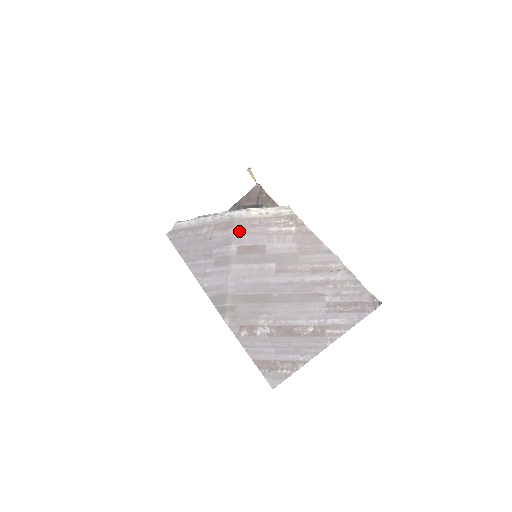
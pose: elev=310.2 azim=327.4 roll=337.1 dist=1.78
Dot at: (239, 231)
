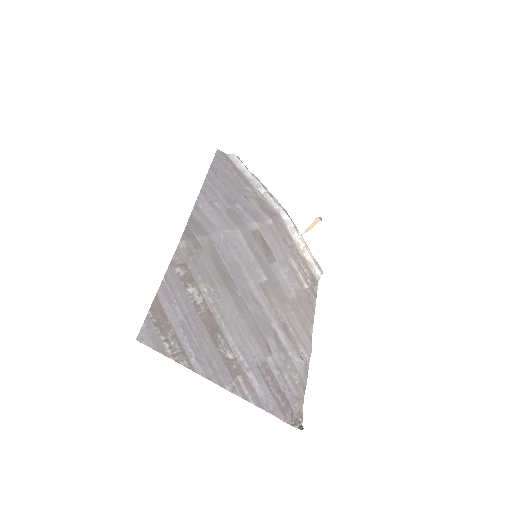
Dot at: (272, 226)
